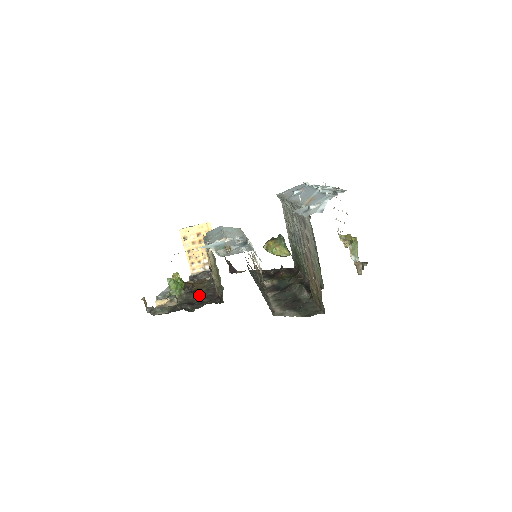
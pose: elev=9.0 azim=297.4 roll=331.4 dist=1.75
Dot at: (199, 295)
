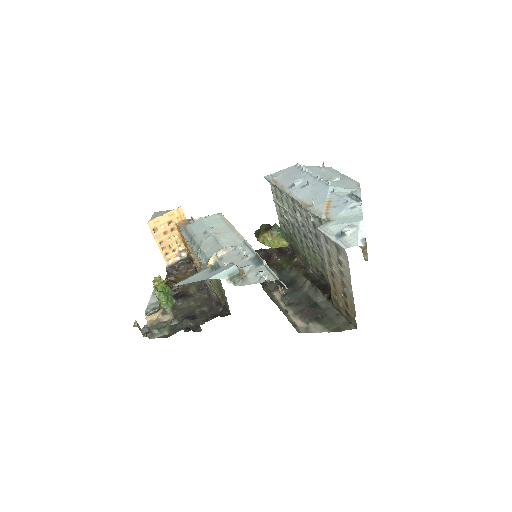
Dot at: (192, 300)
